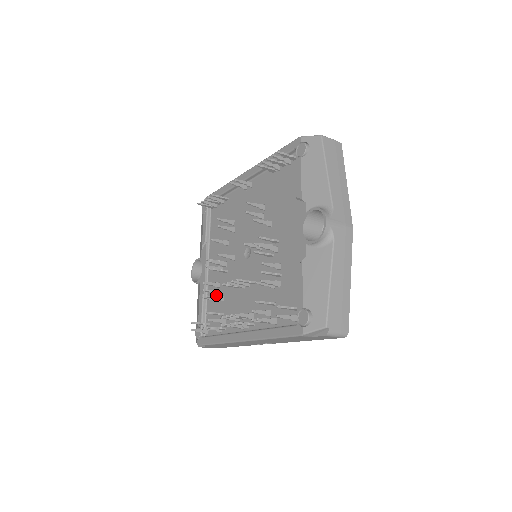
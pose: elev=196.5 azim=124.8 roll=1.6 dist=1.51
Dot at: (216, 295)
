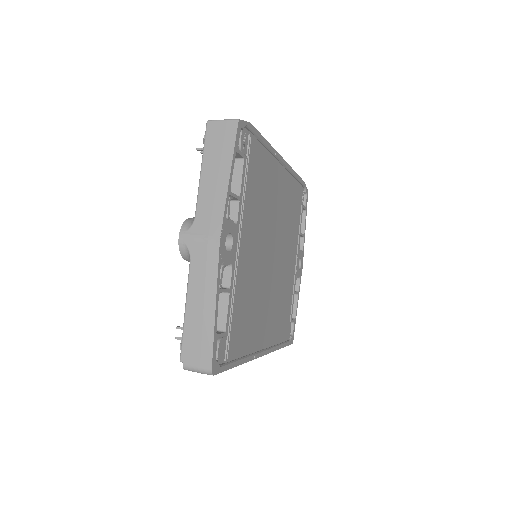
Dot at: occluded
